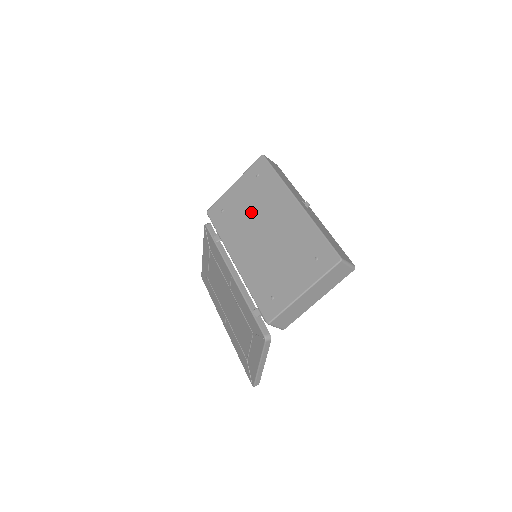
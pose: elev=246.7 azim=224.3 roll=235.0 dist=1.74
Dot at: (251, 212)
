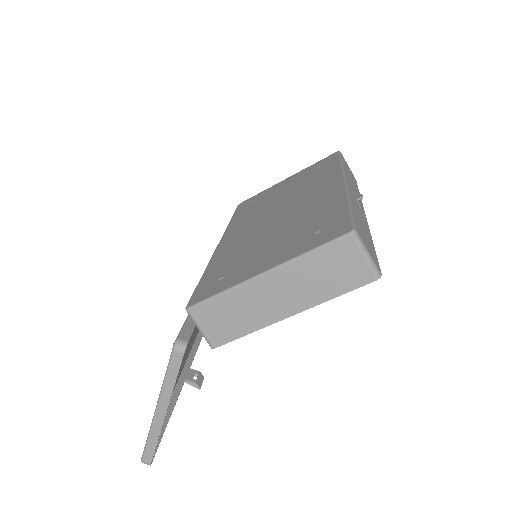
Dot at: (281, 197)
